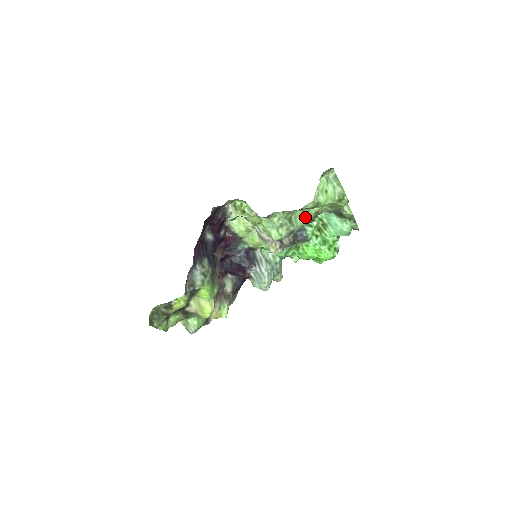
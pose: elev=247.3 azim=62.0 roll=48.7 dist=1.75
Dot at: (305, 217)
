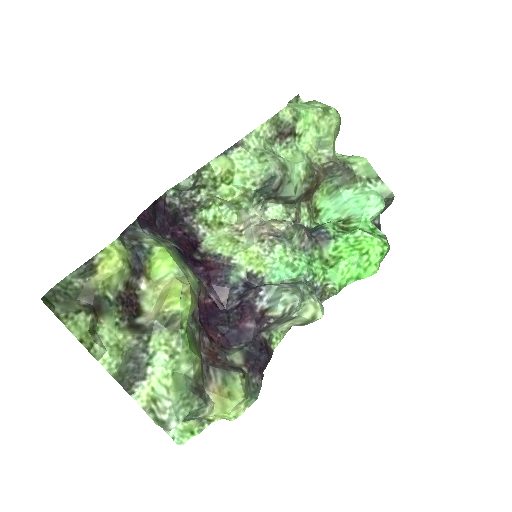
Dot at: (296, 159)
